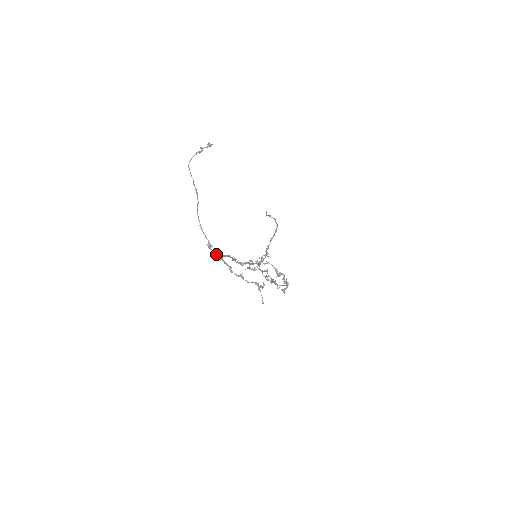
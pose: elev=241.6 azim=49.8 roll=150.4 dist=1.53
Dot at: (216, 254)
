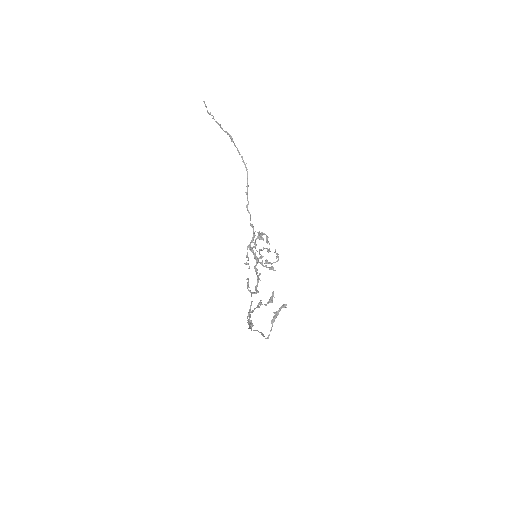
Dot at: (249, 317)
